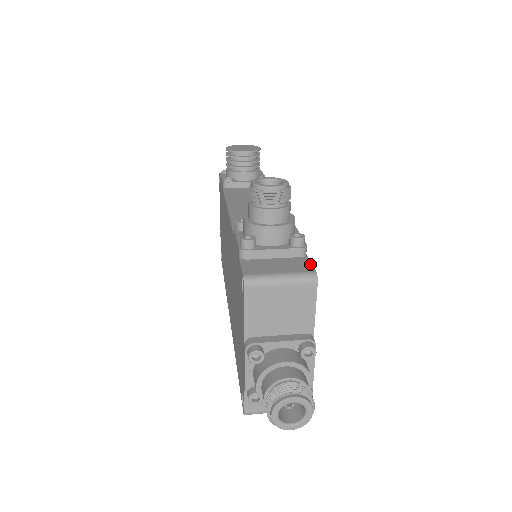
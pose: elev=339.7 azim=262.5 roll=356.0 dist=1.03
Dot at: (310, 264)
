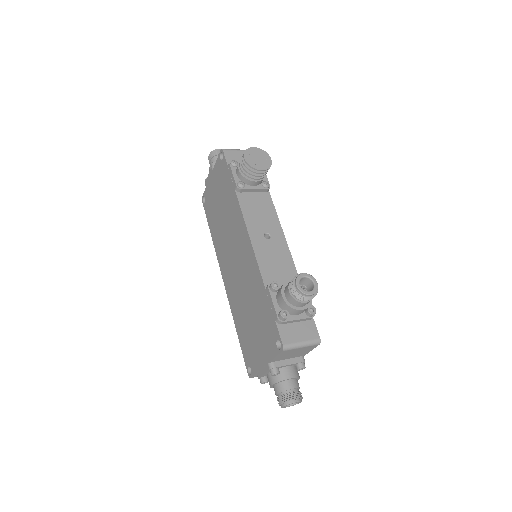
Dot at: (316, 329)
